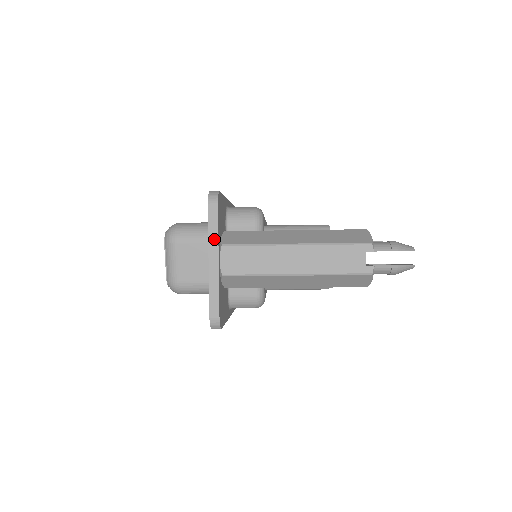
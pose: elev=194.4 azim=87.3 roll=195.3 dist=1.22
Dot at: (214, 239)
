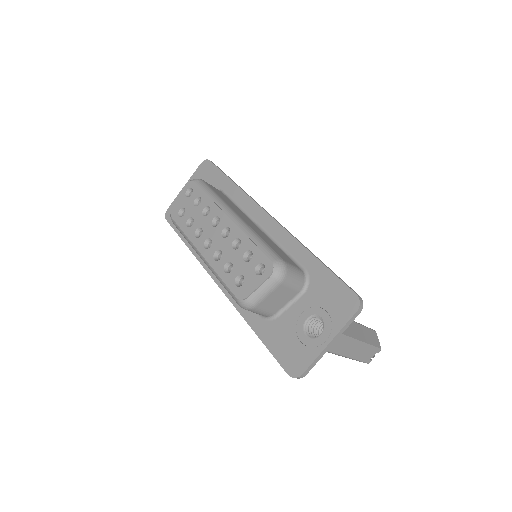
Dot at: (342, 332)
